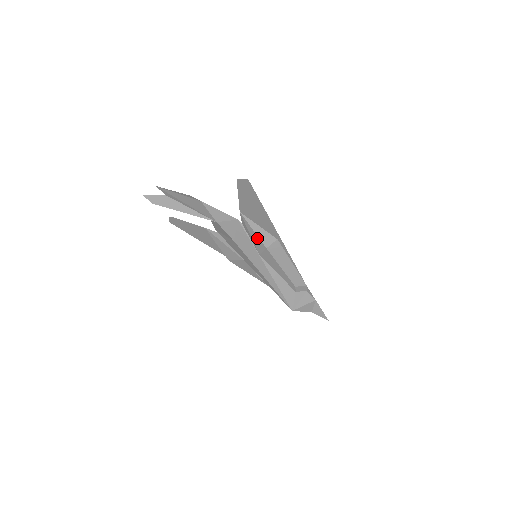
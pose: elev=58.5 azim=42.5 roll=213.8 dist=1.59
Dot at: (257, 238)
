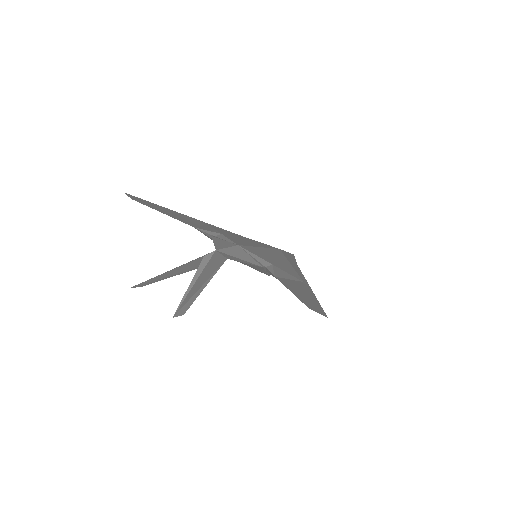
Dot at: occluded
